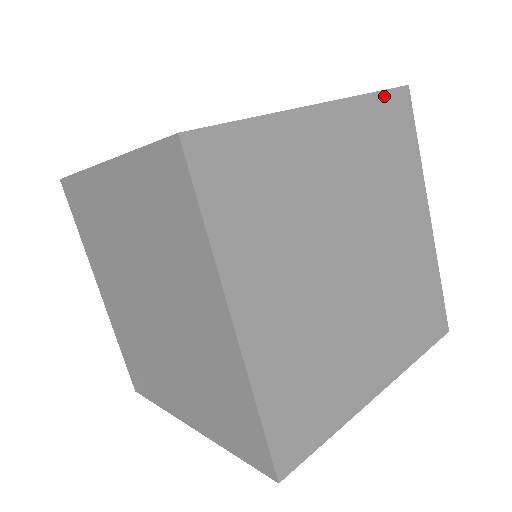
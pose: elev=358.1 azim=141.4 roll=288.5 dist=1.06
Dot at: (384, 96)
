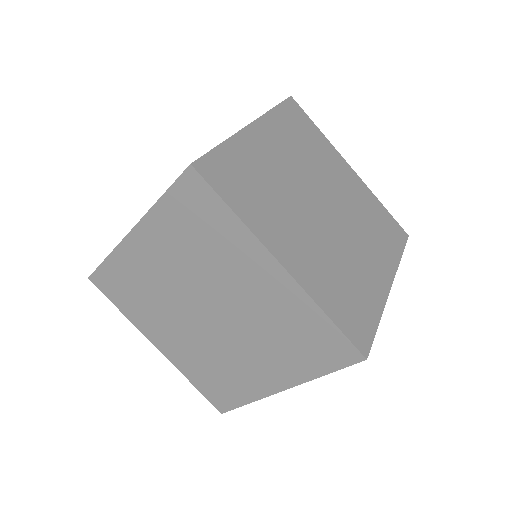
Dot at: (390, 216)
